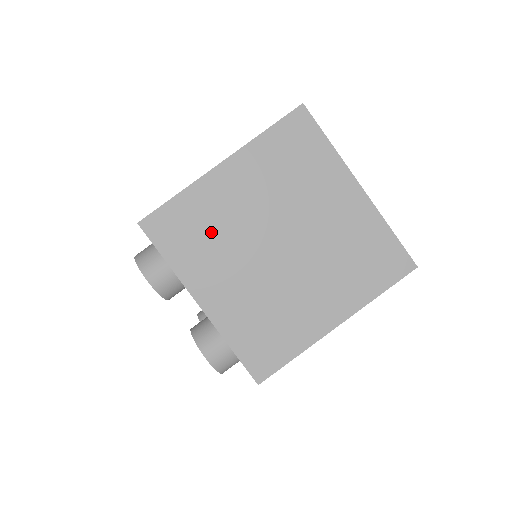
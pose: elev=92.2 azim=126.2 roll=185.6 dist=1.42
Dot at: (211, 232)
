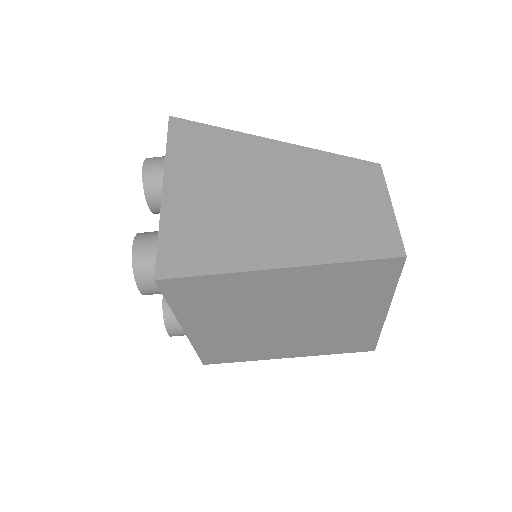
Dot at: (228, 302)
